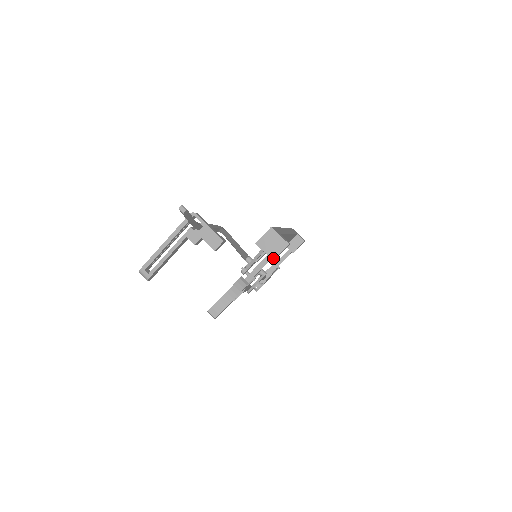
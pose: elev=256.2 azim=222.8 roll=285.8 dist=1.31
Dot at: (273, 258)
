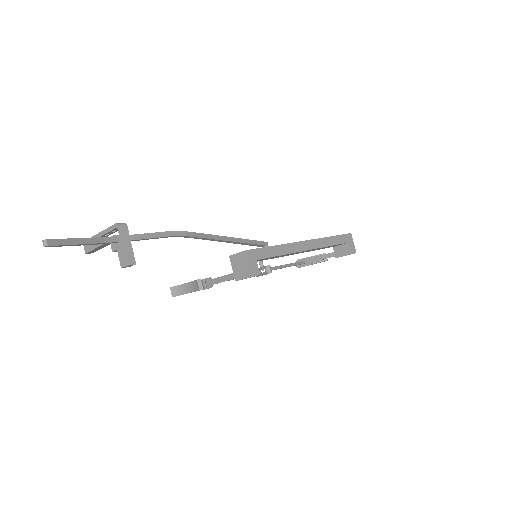
Dot at: (236, 279)
